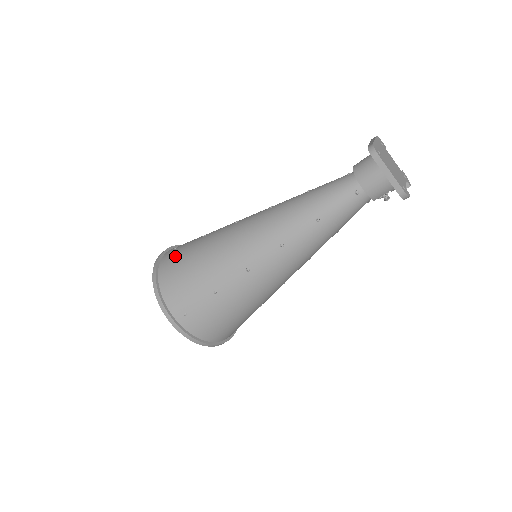
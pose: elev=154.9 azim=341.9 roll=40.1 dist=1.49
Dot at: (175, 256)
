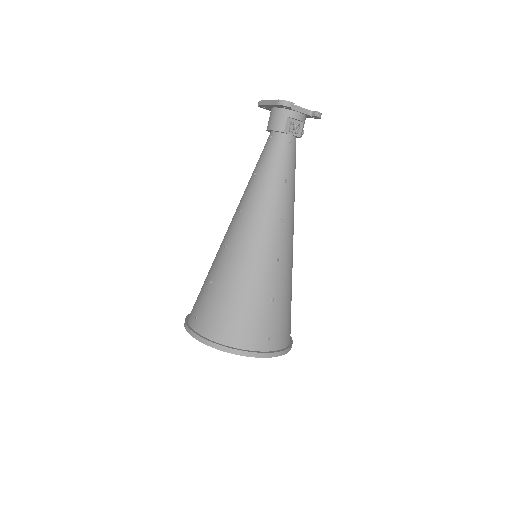
Dot at: occluded
